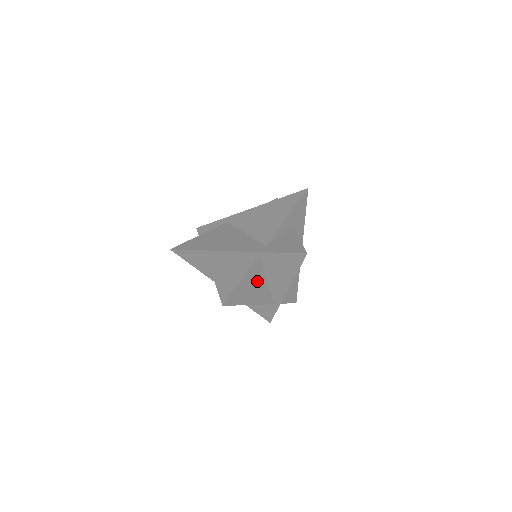
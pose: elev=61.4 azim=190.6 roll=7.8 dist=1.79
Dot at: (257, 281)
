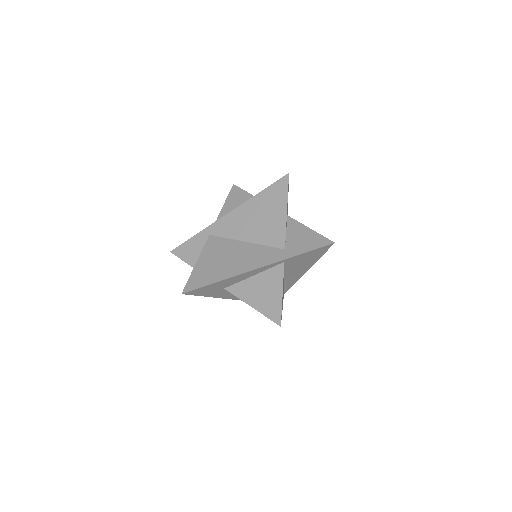
Dot at: occluded
